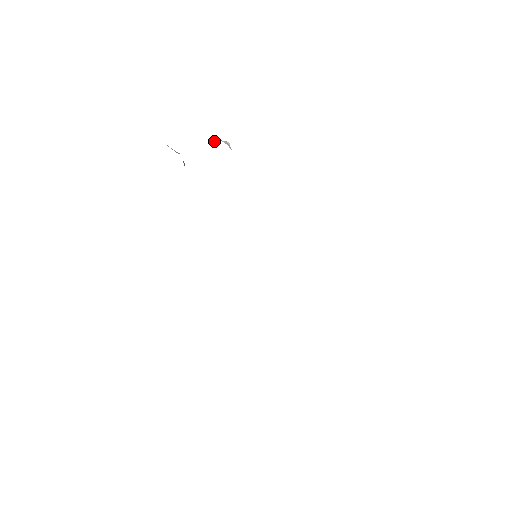
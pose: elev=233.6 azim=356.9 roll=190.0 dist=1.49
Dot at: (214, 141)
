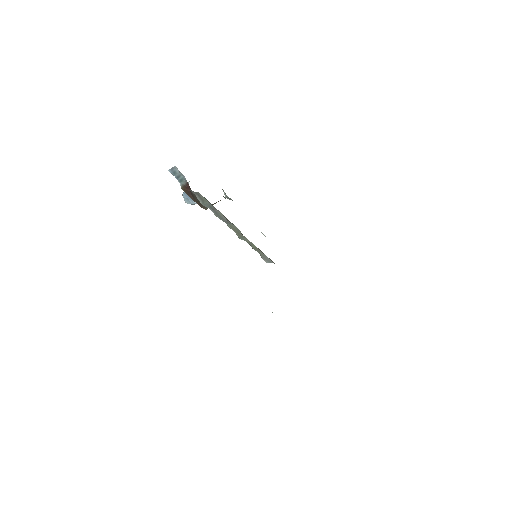
Dot at: (188, 182)
